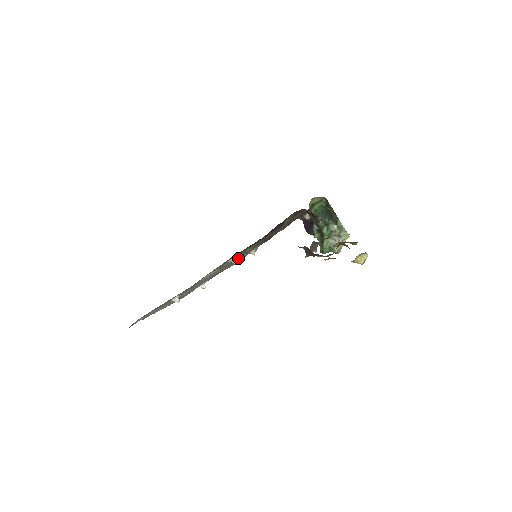
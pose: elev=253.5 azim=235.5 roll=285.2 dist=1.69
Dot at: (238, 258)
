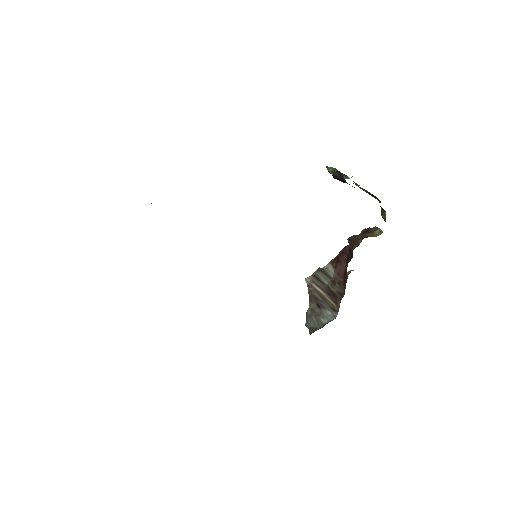
Dot at: occluded
